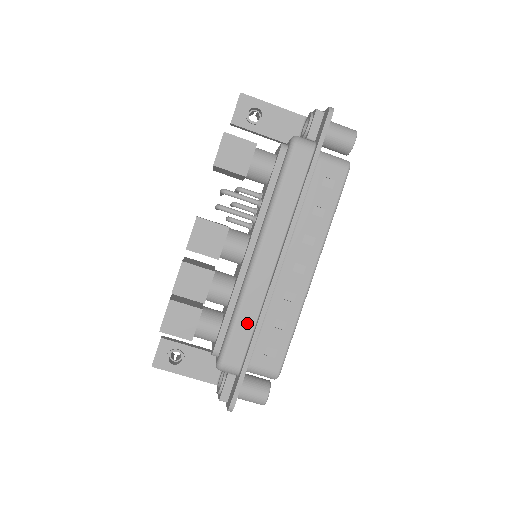
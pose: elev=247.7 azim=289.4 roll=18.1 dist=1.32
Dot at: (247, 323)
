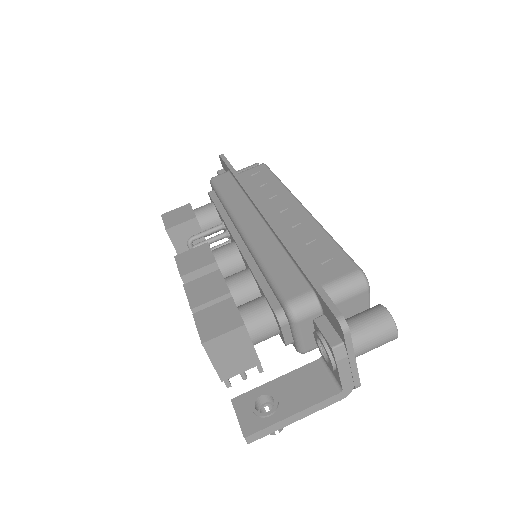
Dot at: (279, 260)
